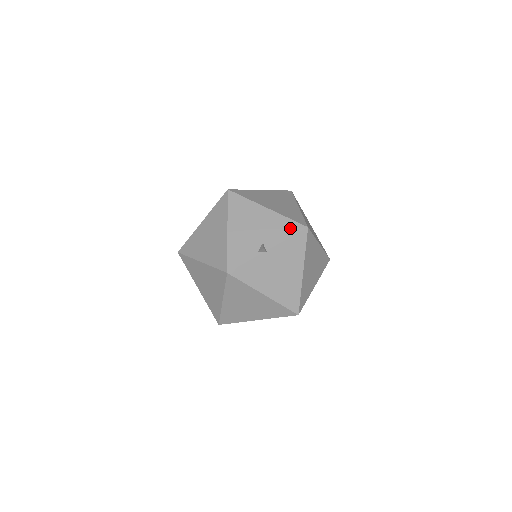
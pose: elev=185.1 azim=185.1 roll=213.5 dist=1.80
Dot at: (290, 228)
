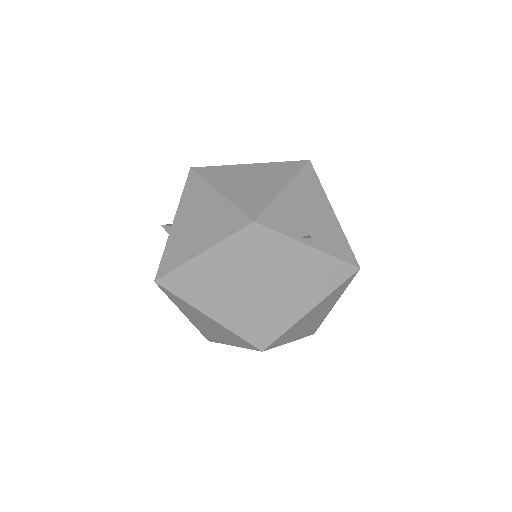
Dot at: (344, 251)
